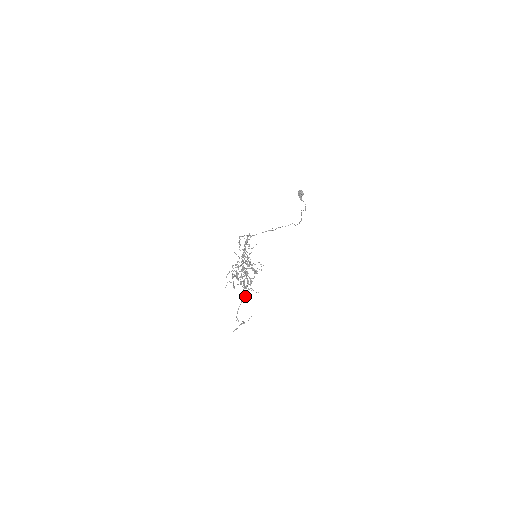
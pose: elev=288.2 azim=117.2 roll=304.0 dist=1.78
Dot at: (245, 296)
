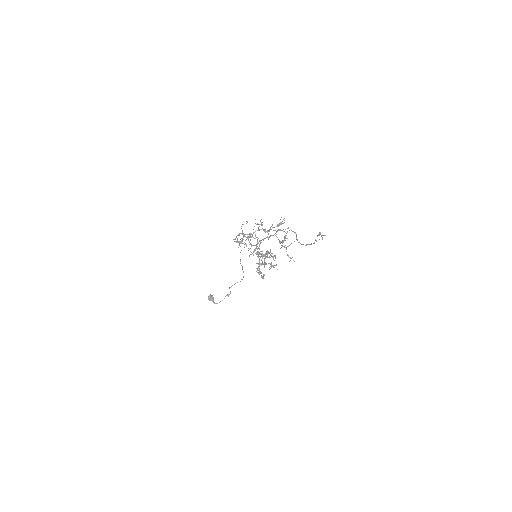
Dot at: (295, 232)
